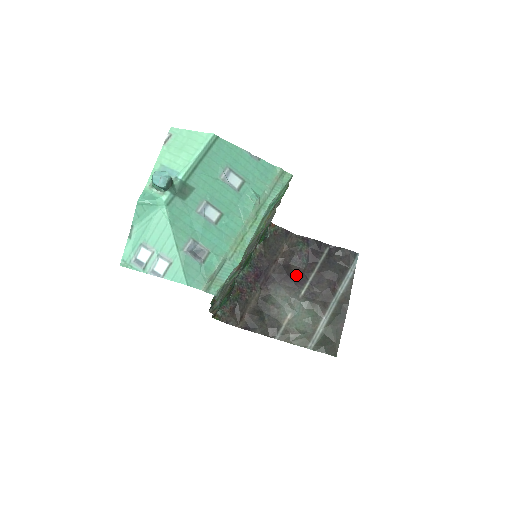
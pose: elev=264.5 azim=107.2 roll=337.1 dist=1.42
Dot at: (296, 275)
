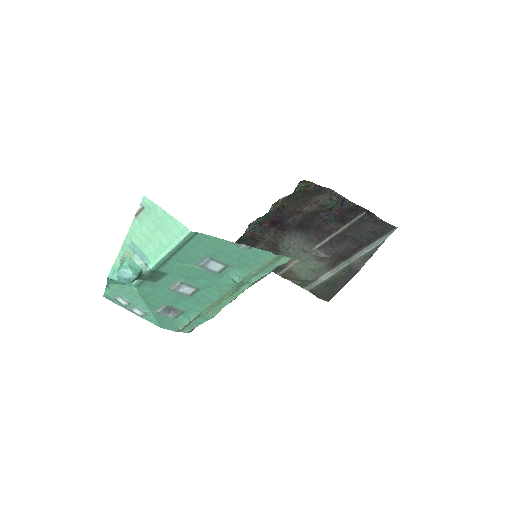
Dot at: (317, 229)
